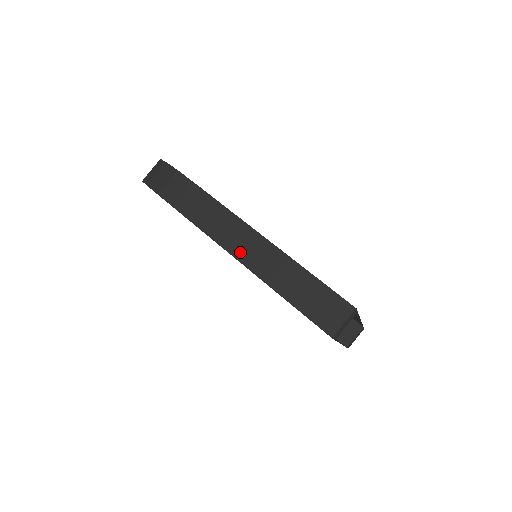
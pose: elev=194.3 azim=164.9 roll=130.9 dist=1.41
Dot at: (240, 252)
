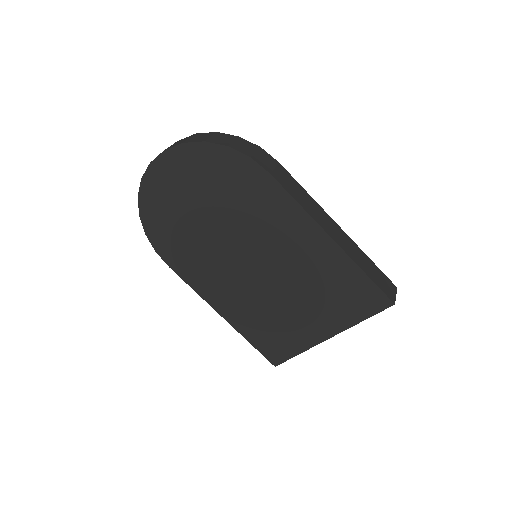
Dot at: (328, 229)
